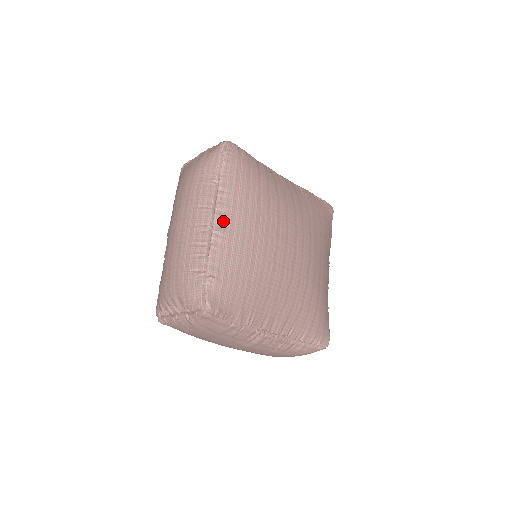
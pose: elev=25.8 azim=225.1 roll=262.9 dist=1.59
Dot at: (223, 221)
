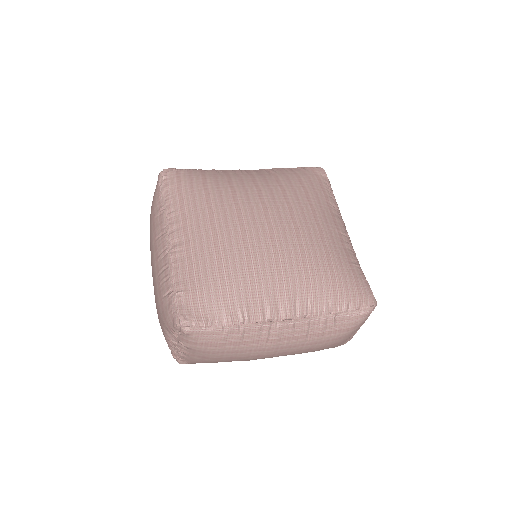
Dot at: (176, 237)
